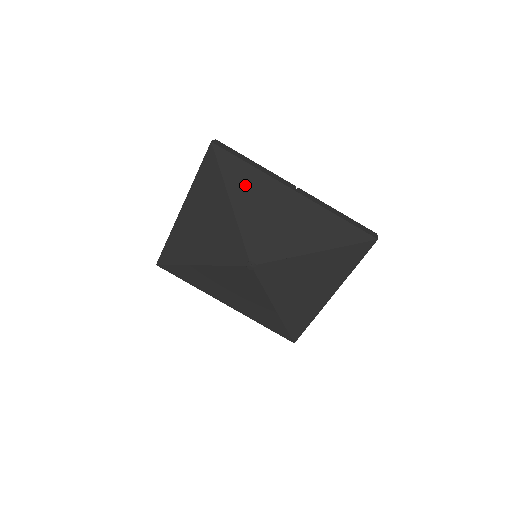
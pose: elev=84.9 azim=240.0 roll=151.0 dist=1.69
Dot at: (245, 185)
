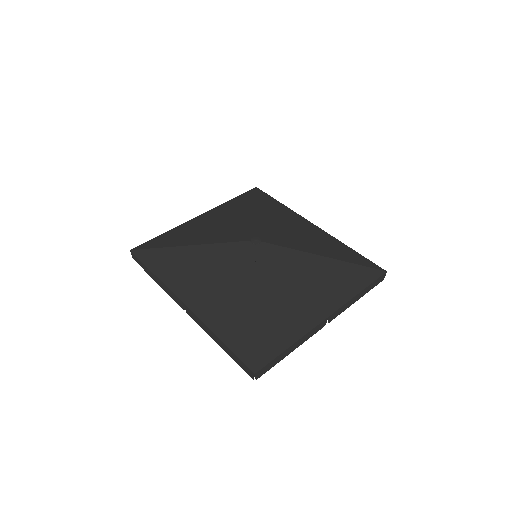
Dot at: (273, 208)
